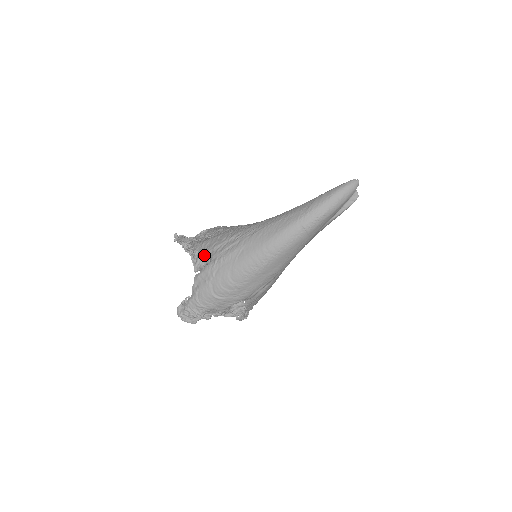
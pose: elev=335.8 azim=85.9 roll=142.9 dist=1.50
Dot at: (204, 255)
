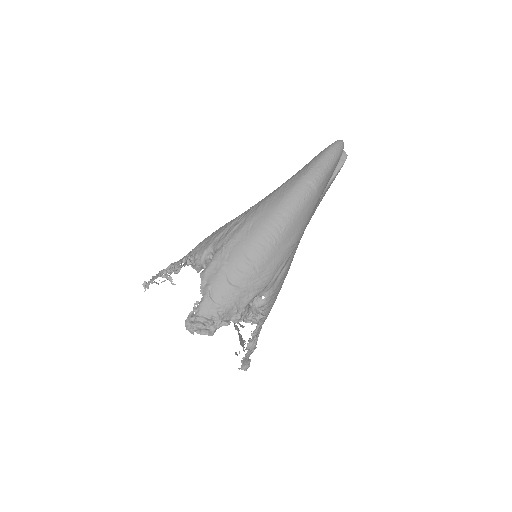
Dot at: (204, 252)
